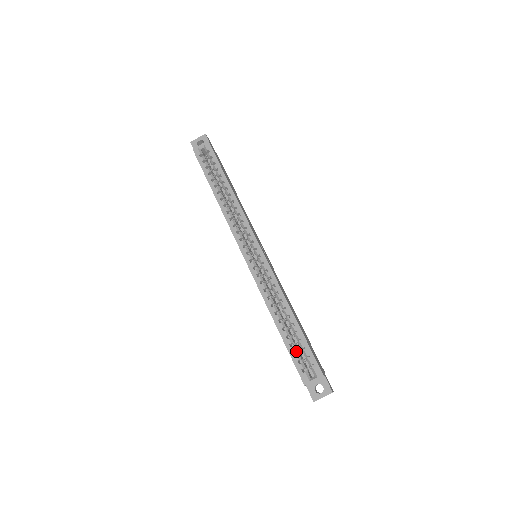
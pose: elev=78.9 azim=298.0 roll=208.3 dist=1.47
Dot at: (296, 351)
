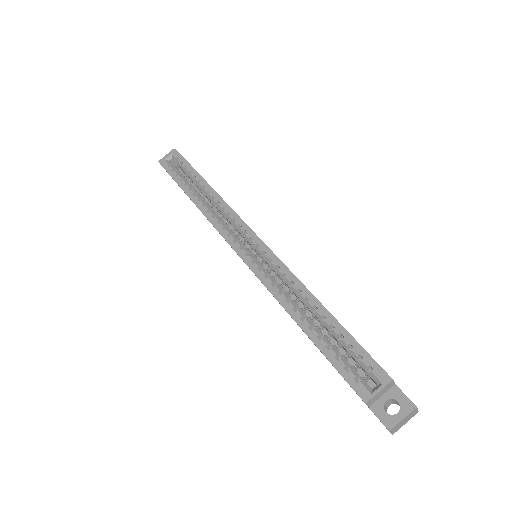
Dot at: (338, 355)
